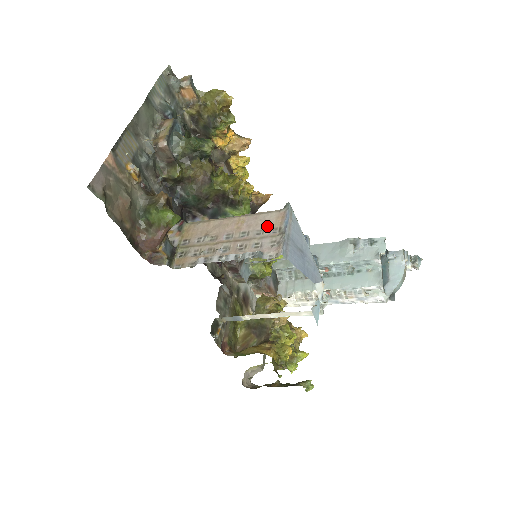
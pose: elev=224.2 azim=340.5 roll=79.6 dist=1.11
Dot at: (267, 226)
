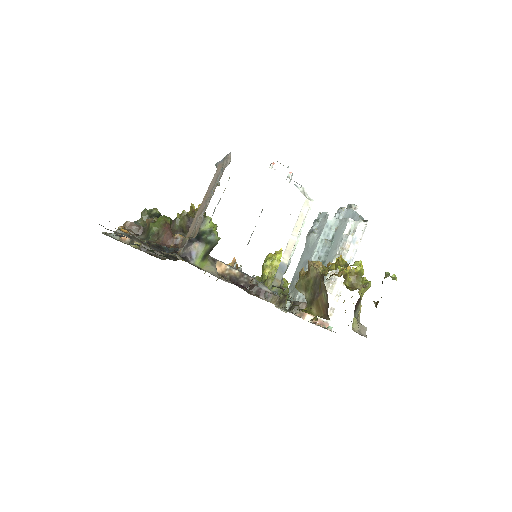
Dot at: (217, 175)
